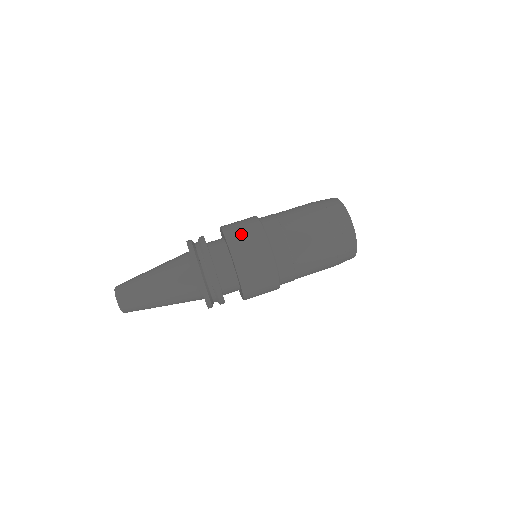
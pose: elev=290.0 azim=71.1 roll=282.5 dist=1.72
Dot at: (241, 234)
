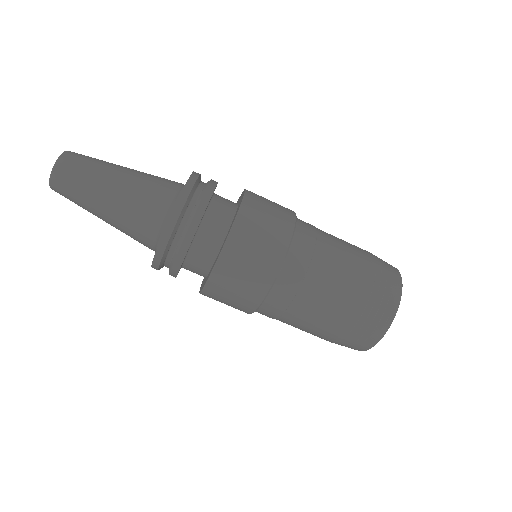
Dot at: (264, 210)
